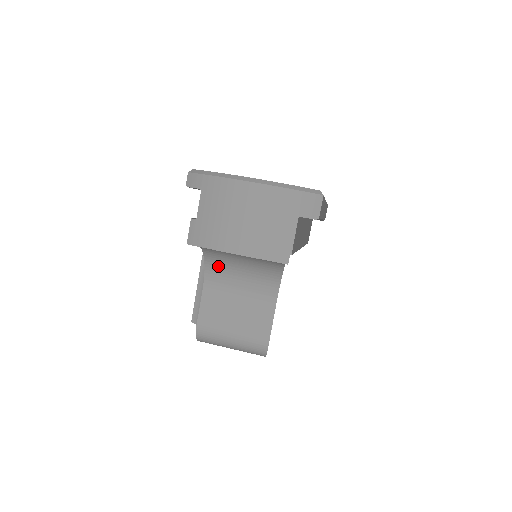
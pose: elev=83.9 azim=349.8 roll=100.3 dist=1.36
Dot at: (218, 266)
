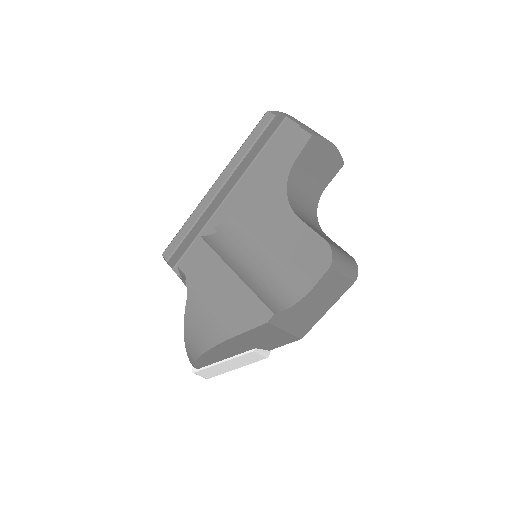
Dot at: (293, 201)
